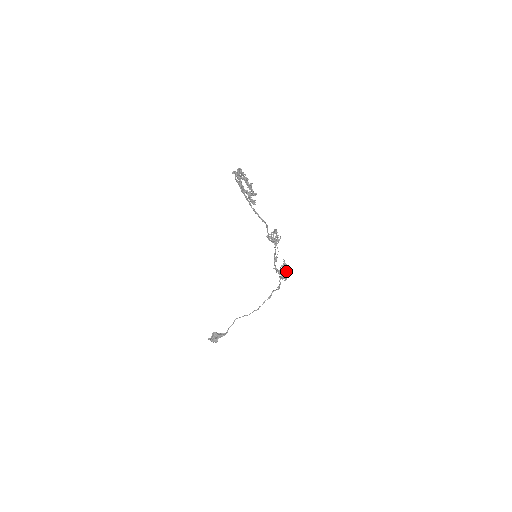
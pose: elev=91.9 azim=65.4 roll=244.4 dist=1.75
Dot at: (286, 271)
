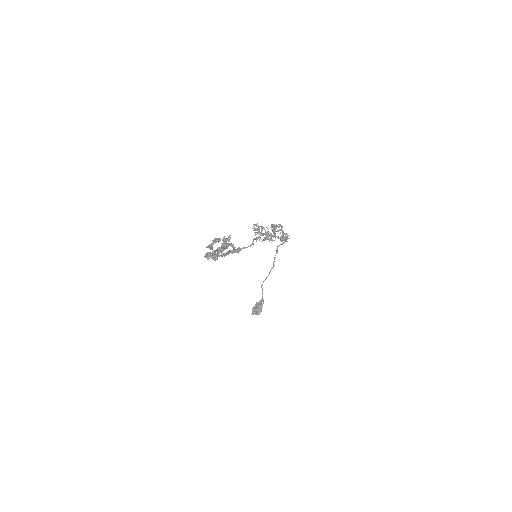
Dot at: (280, 230)
